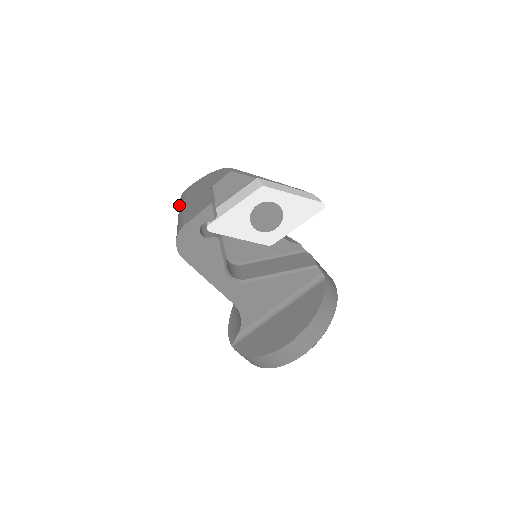
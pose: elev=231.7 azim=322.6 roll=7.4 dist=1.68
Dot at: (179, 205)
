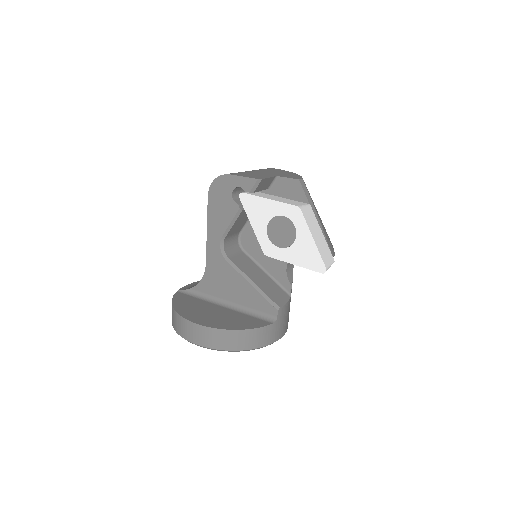
Dot at: occluded
